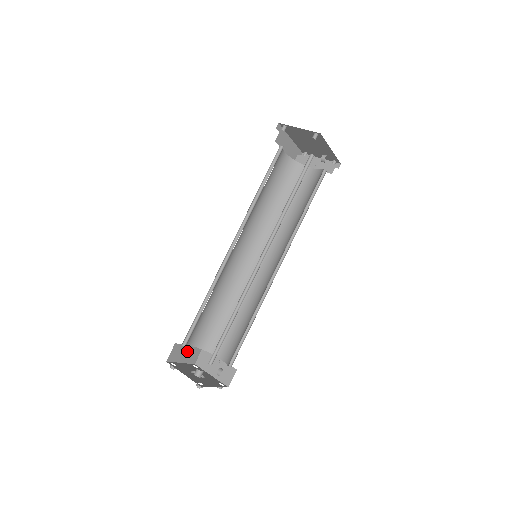
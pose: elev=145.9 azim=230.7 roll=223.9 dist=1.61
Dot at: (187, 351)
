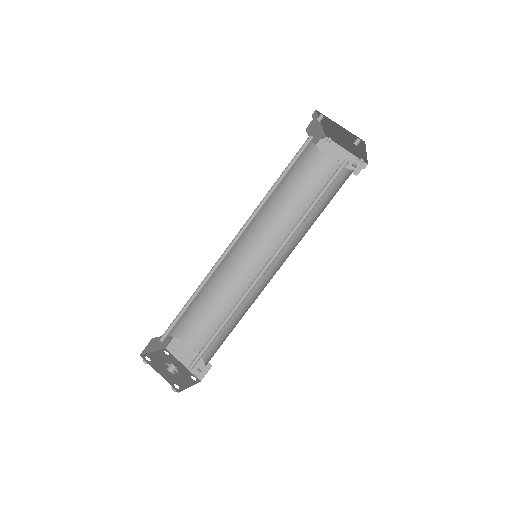
Dot at: occluded
